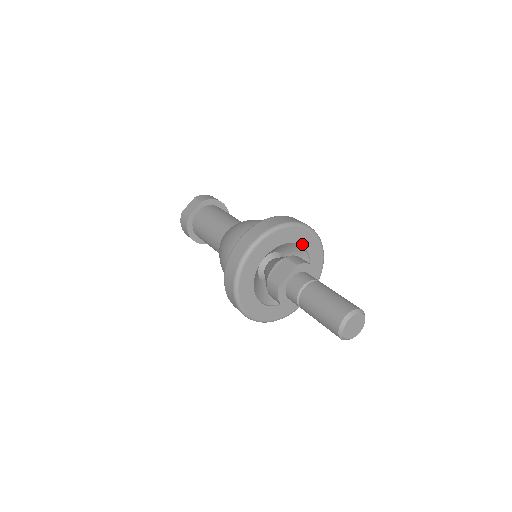
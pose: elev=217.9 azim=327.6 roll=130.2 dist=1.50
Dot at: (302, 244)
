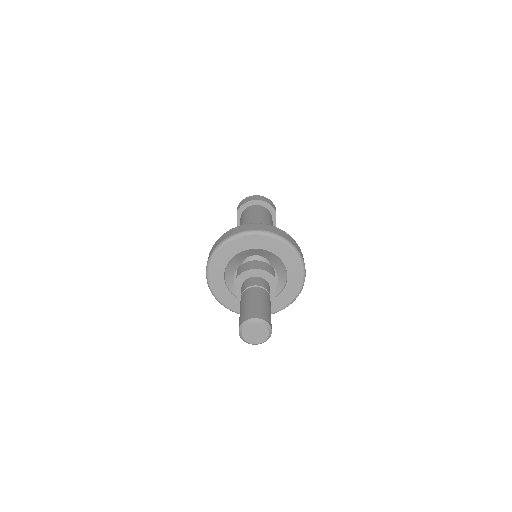
Dot at: (248, 248)
